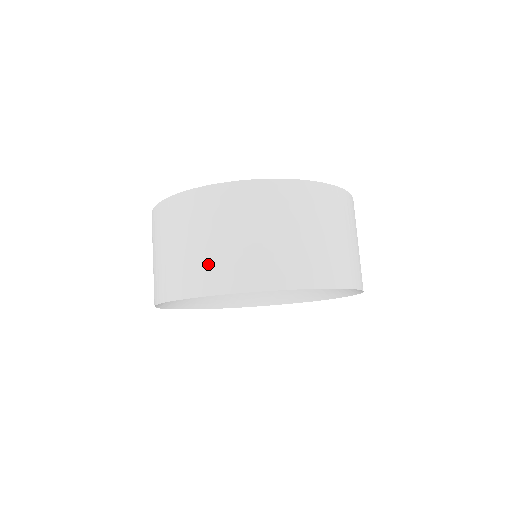
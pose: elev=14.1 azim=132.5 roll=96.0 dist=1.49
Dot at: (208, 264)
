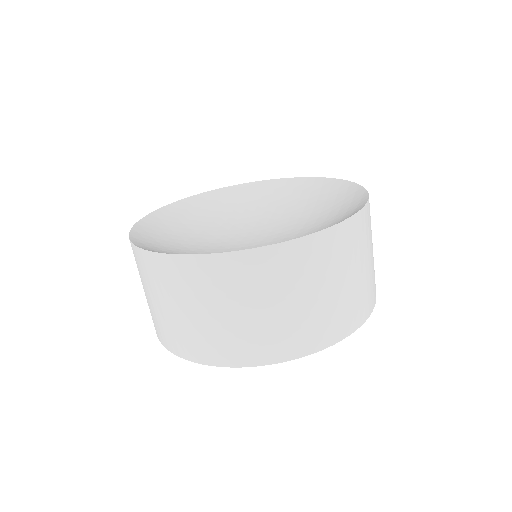
Dot at: (249, 337)
